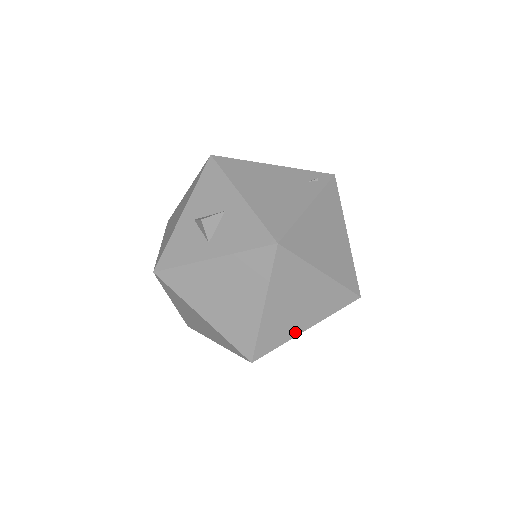
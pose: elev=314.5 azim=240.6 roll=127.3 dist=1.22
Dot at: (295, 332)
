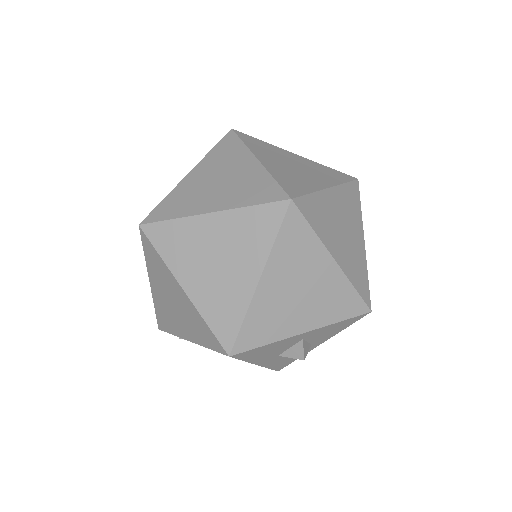
Dot at: (197, 210)
